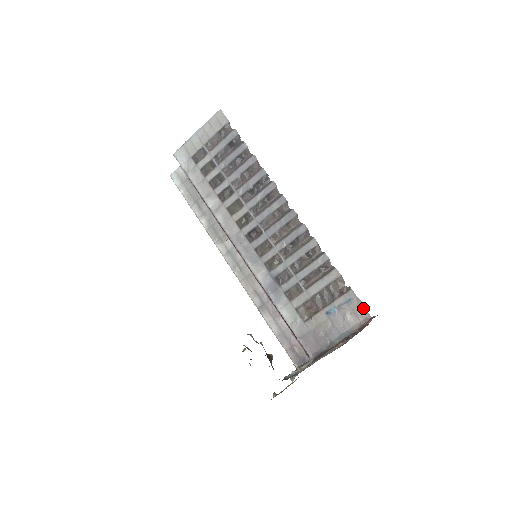
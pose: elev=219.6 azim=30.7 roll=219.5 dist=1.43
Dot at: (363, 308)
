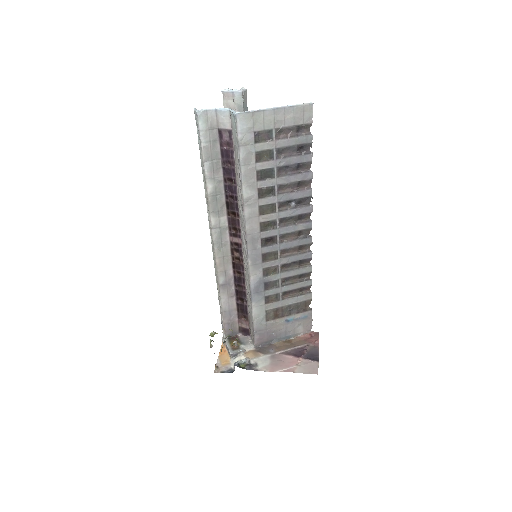
Dot at: (311, 324)
